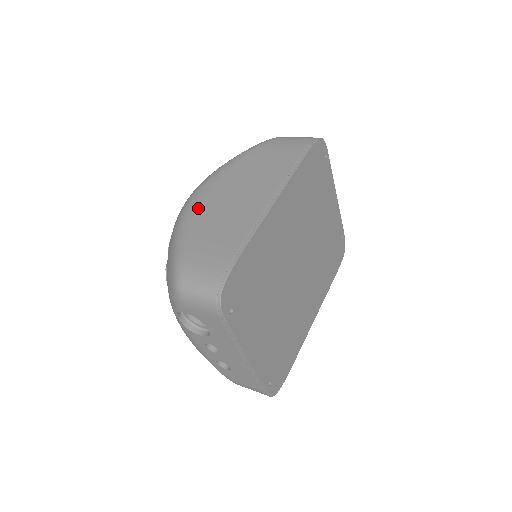
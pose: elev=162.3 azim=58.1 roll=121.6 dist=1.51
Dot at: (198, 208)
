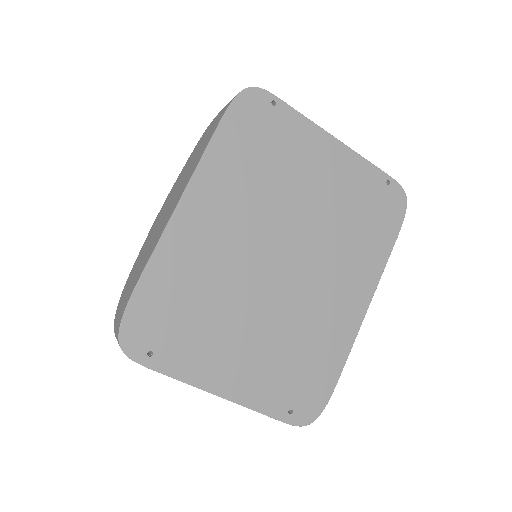
Dot at: (147, 236)
